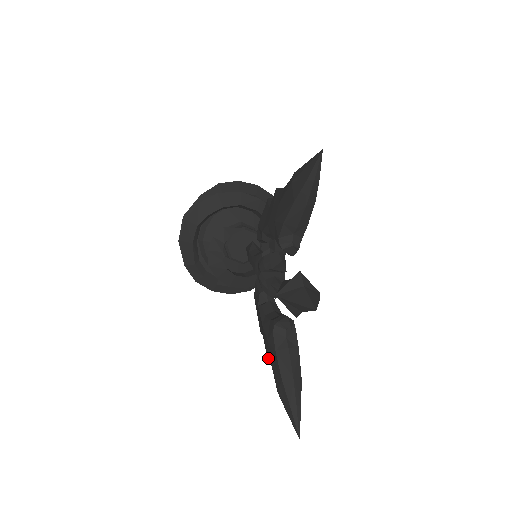
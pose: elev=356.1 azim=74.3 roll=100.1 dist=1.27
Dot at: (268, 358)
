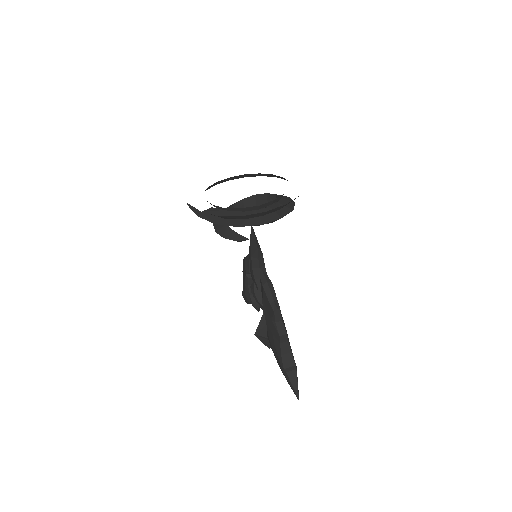
Dot at: occluded
